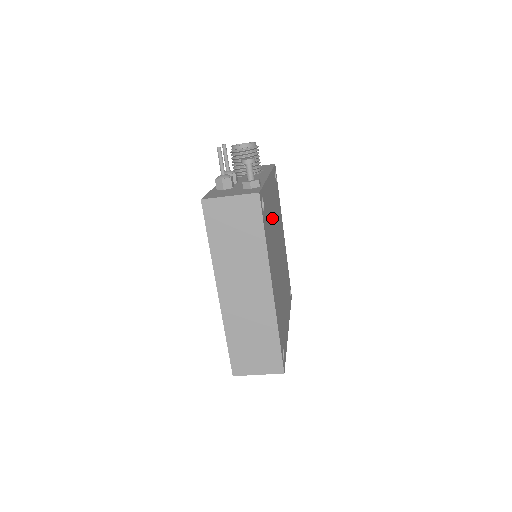
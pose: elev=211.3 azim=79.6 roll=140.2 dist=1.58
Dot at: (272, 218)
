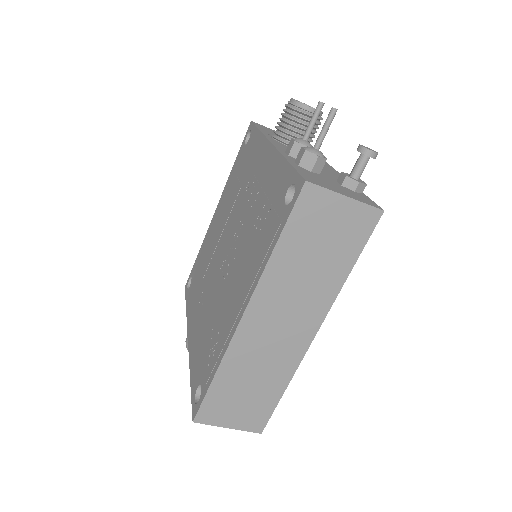
Dot at: occluded
